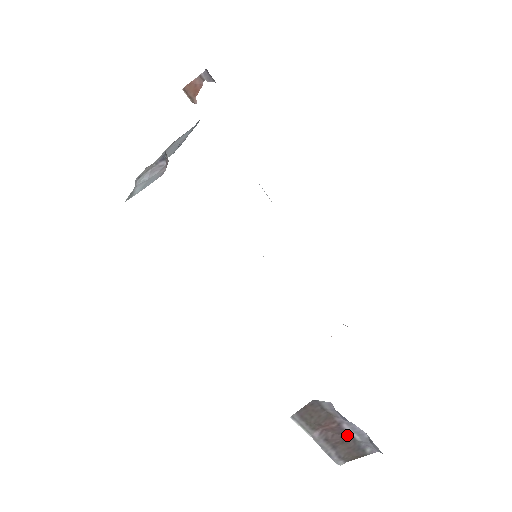
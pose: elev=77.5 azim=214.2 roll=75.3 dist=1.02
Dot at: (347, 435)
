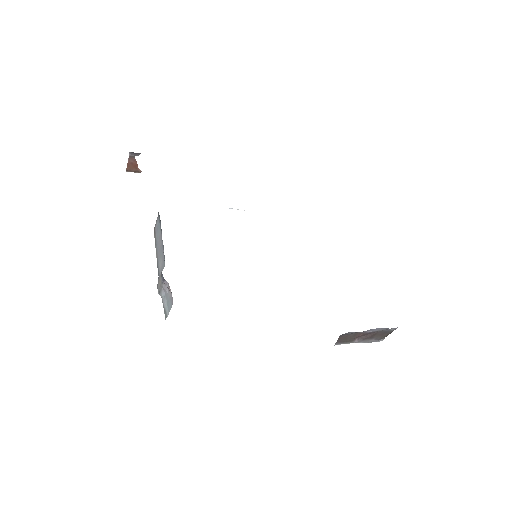
Dot at: (374, 332)
